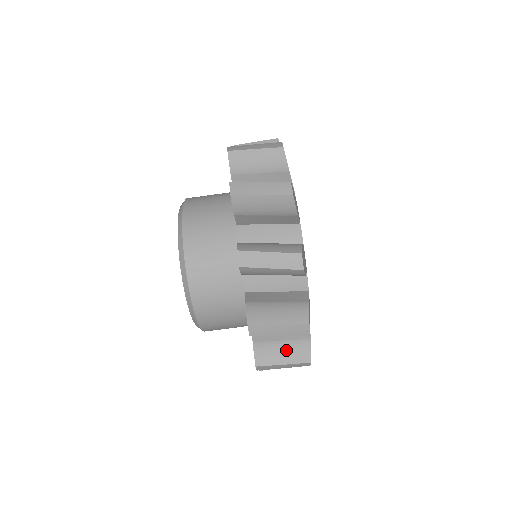
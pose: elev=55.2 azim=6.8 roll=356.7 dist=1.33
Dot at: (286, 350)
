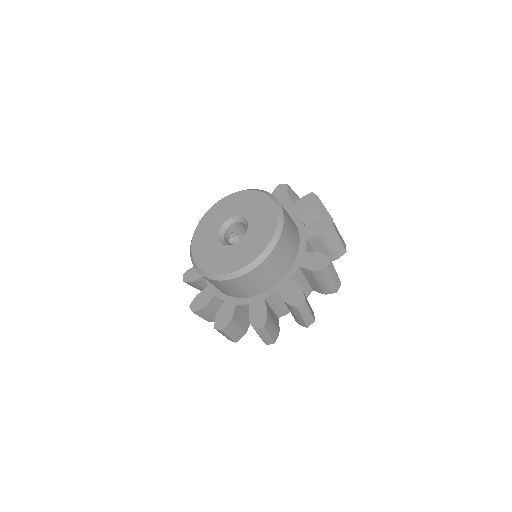
Dot at: (309, 304)
